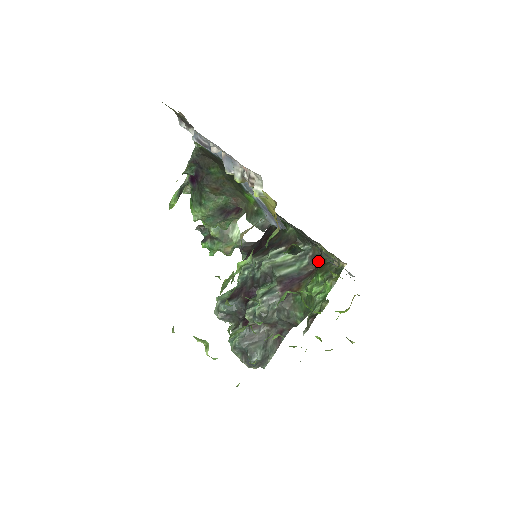
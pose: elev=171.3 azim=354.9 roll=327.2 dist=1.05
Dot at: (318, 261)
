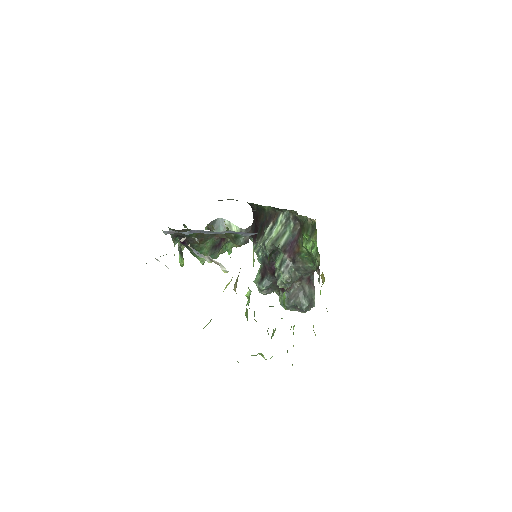
Dot at: (299, 220)
